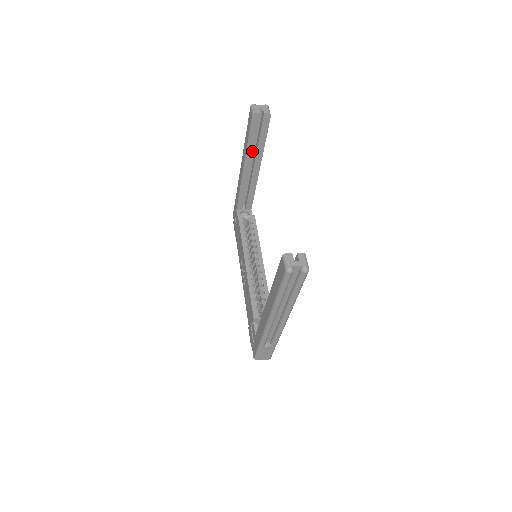
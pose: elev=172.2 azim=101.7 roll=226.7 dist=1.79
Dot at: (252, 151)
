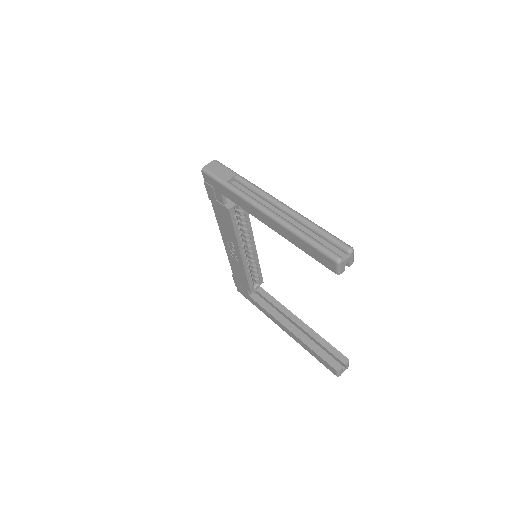
Dot at: occluded
